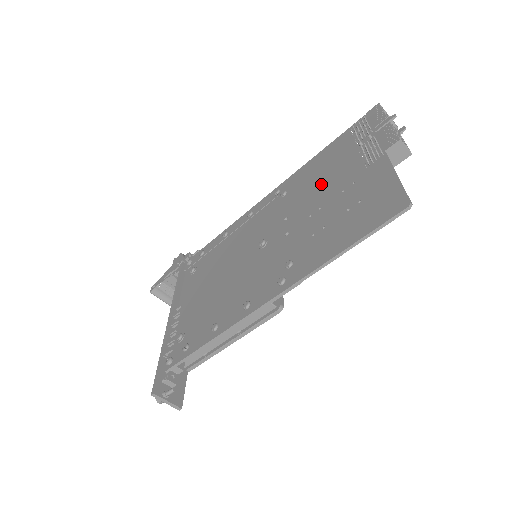
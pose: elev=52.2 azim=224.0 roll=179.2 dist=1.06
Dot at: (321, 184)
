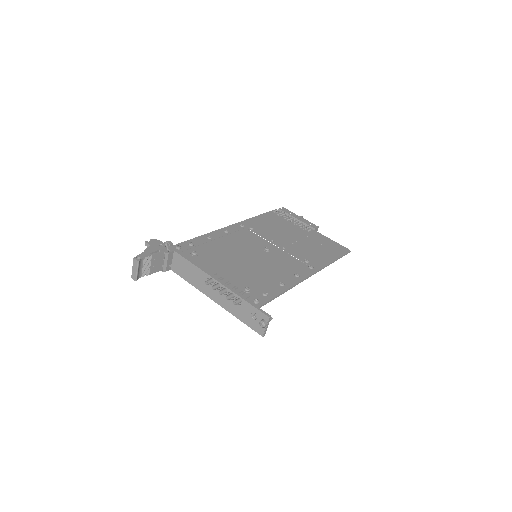
Dot at: (282, 231)
